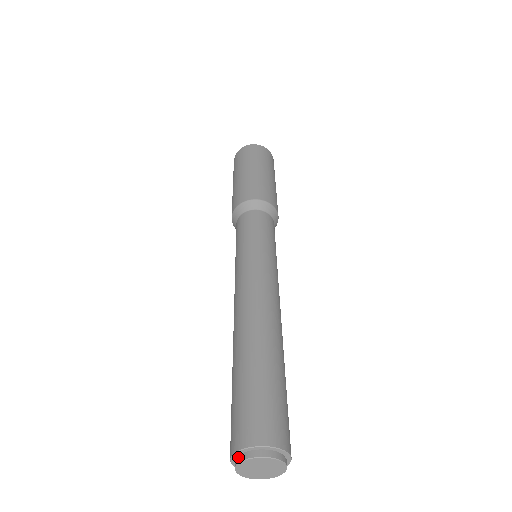
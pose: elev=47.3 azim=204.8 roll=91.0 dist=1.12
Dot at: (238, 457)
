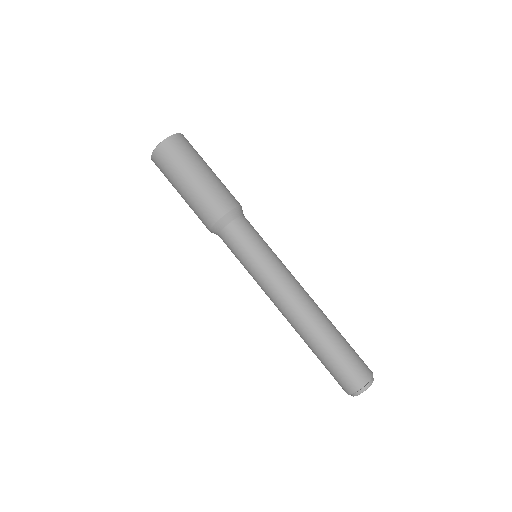
Dot at: (366, 386)
